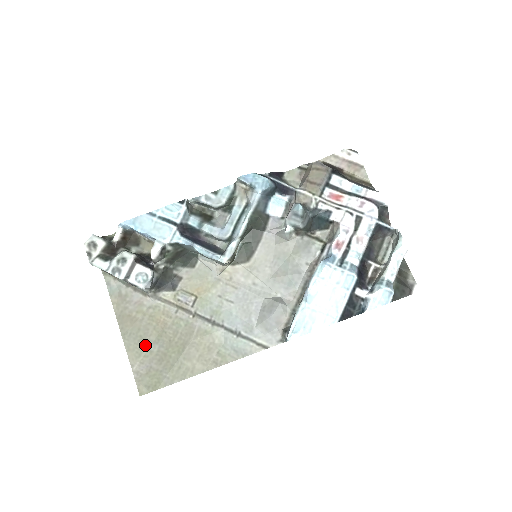
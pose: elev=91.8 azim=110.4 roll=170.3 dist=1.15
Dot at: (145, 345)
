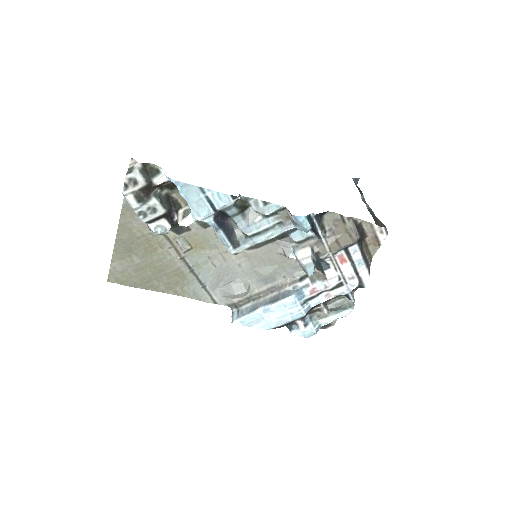
Dot at: (131, 255)
